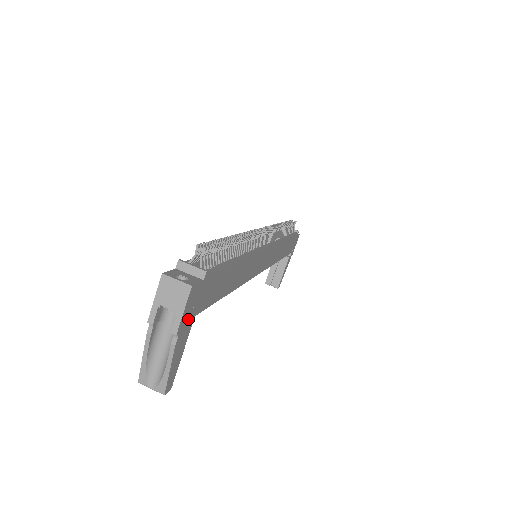
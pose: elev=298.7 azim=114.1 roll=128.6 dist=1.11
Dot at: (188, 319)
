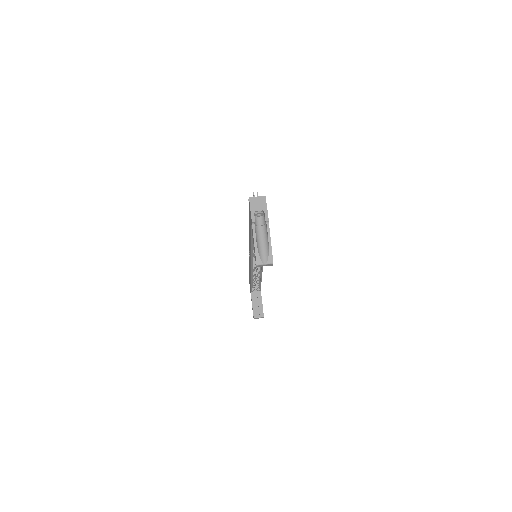
Dot at: occluded
